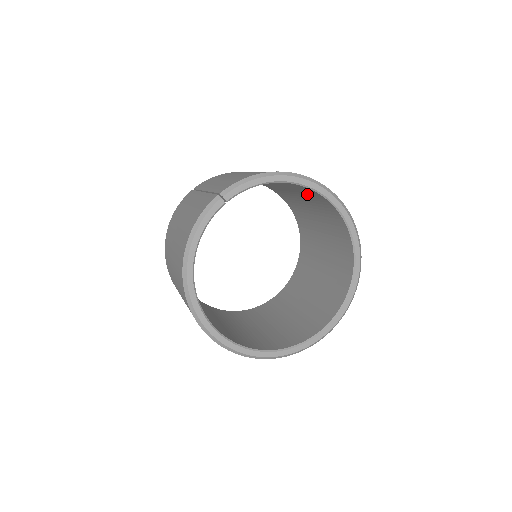
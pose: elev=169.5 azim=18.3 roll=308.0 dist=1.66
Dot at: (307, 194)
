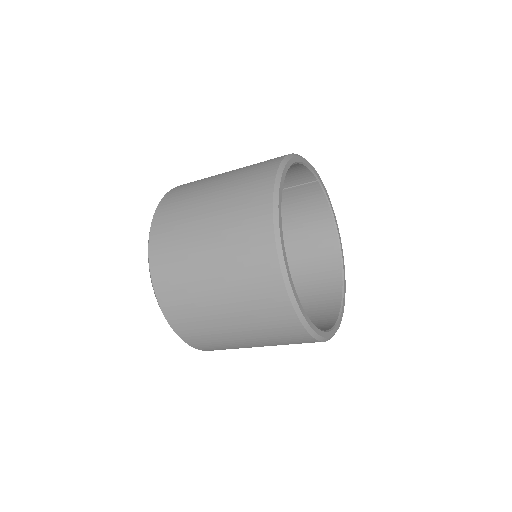
Dot at: (314, 263)
